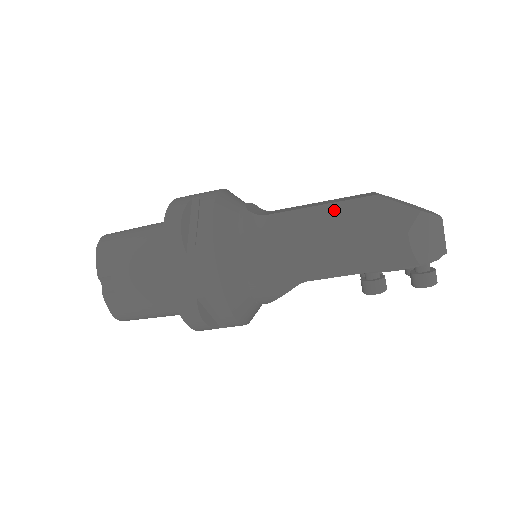
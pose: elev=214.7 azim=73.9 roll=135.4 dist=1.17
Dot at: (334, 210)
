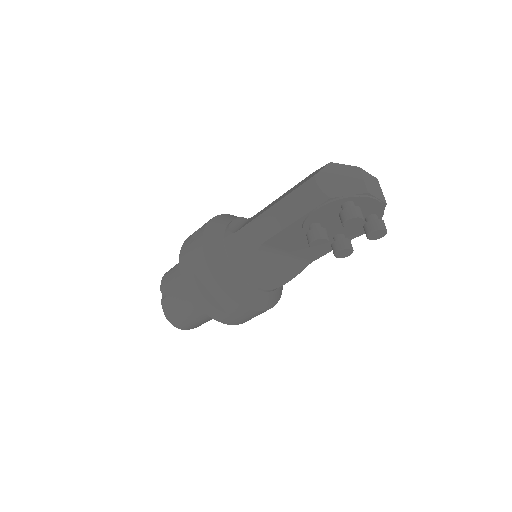
Dot at: occluded
